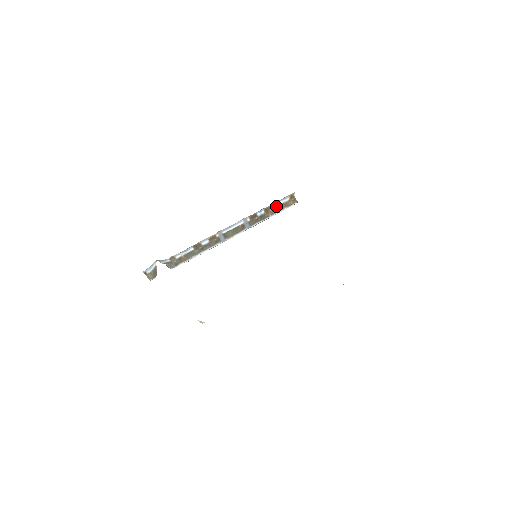
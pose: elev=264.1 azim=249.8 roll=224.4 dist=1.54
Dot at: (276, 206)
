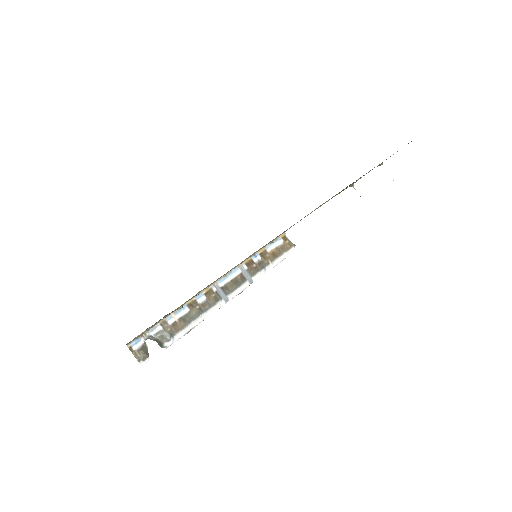
Dot at: (272, 252)
